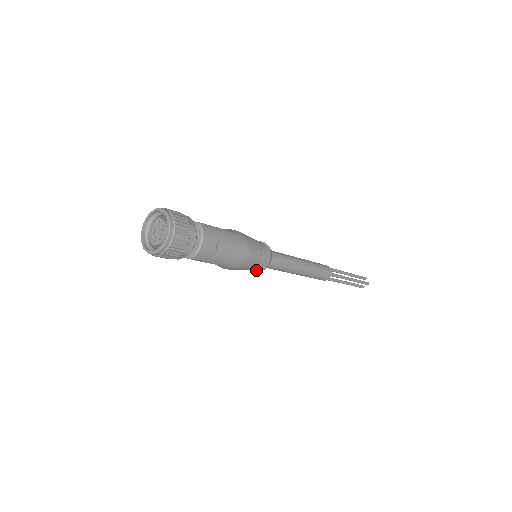
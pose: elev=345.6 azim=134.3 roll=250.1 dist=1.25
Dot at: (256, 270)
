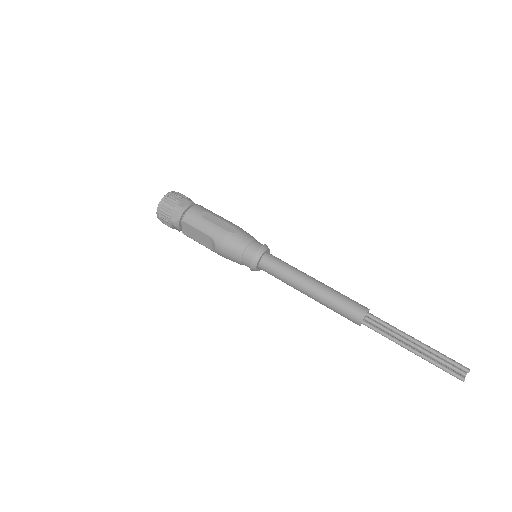
Dot at: (251, 263)
